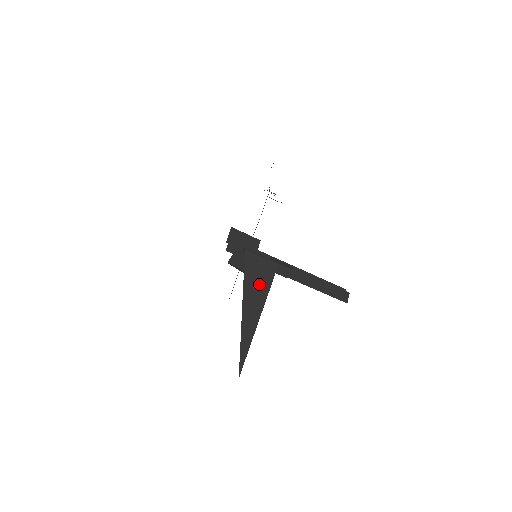
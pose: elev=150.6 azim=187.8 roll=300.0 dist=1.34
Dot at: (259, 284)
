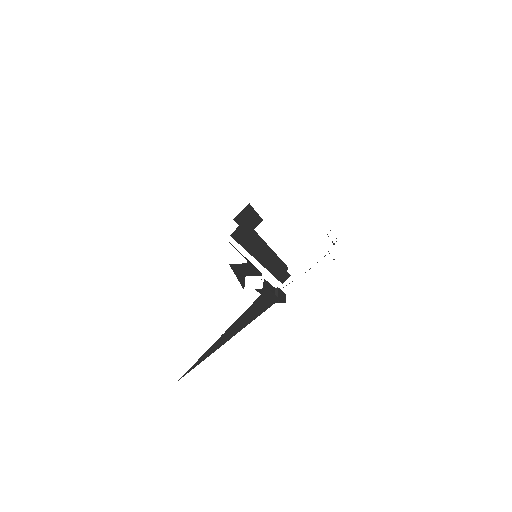
Dot at: (252, 315)
